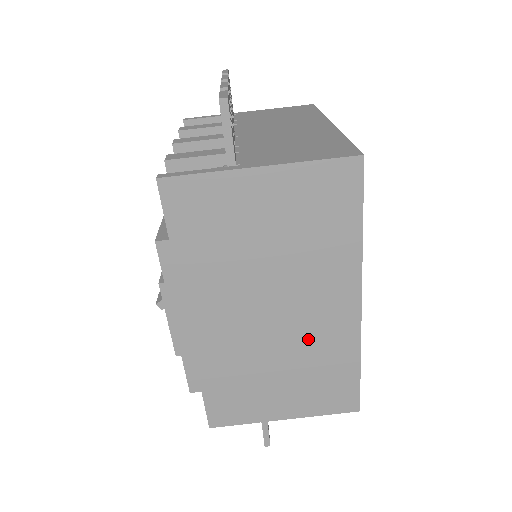
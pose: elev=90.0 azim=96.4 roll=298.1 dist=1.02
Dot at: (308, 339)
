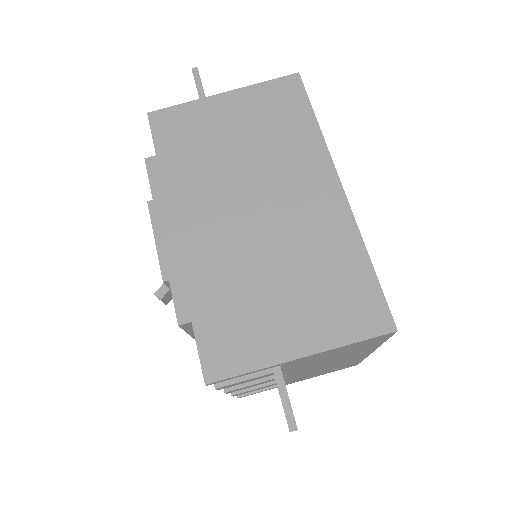
Dot at: (300, 234)
